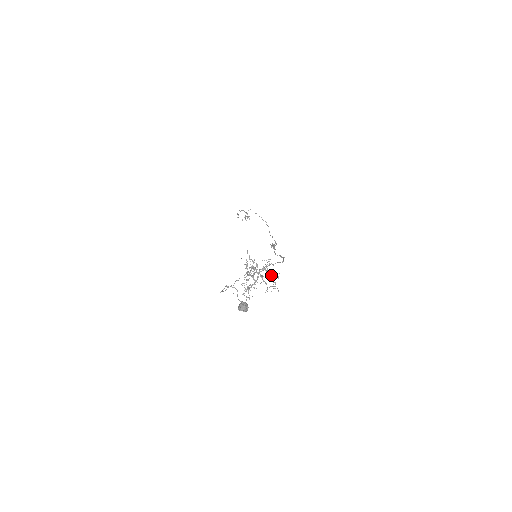
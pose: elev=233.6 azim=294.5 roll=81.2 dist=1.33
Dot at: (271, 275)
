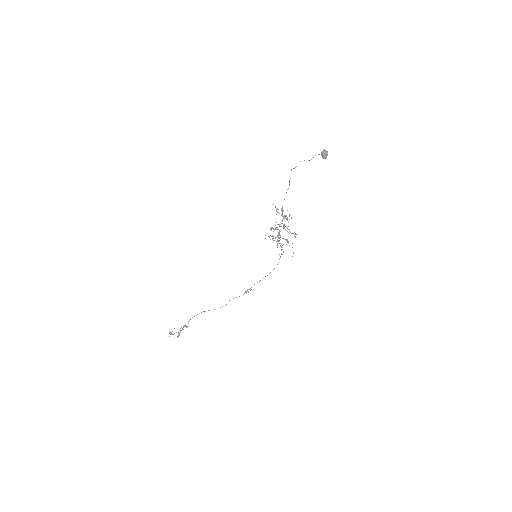
Dot at: occluded
